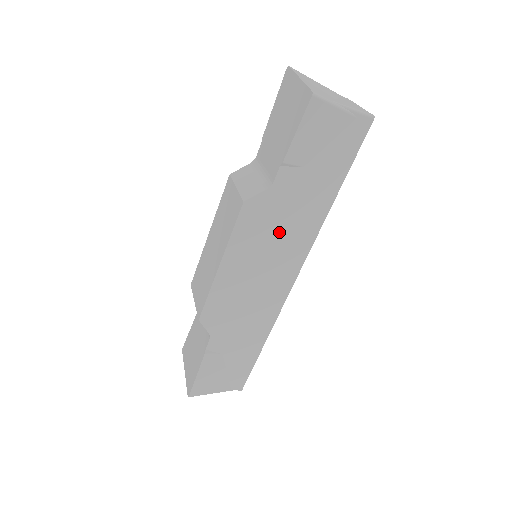
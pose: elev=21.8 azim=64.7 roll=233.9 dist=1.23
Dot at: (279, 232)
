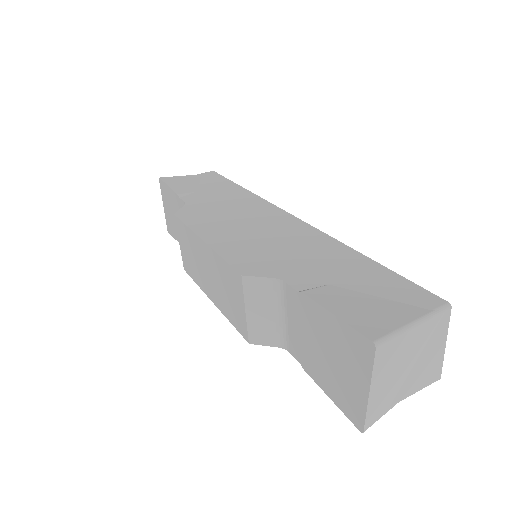
Dot at: occluded
